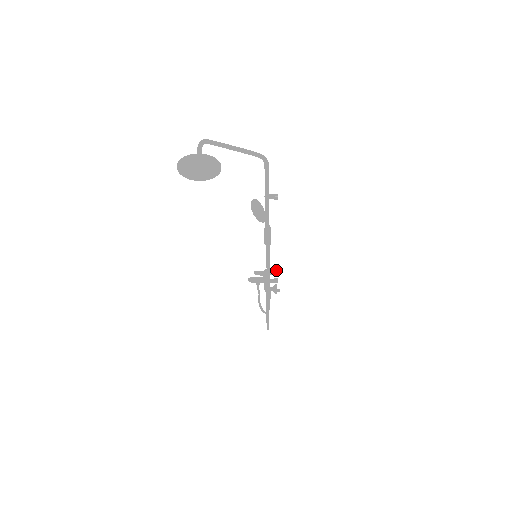
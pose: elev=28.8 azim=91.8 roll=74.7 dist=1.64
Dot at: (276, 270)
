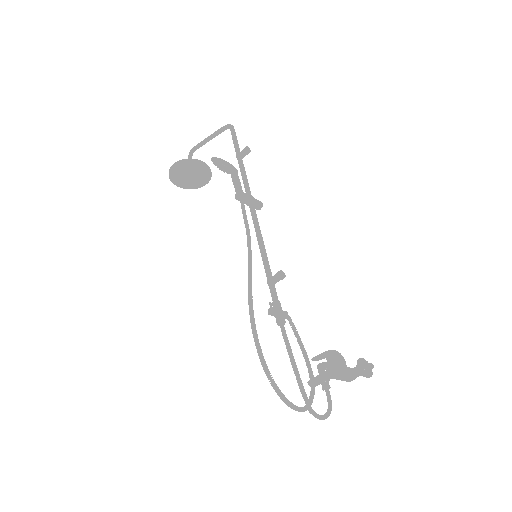
Dot at: (366, 365)
